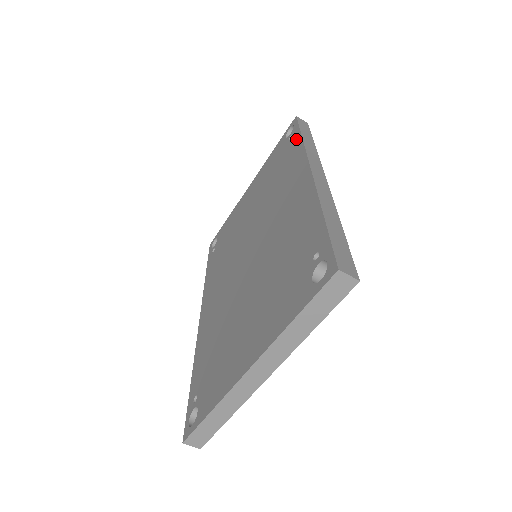
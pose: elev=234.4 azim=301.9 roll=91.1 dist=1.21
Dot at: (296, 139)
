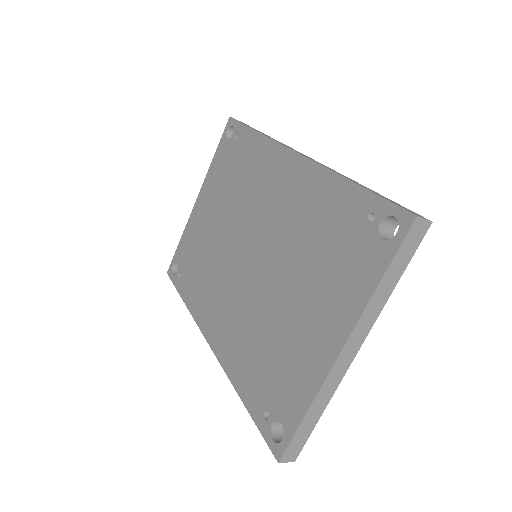
Dot at: (248, 135)
